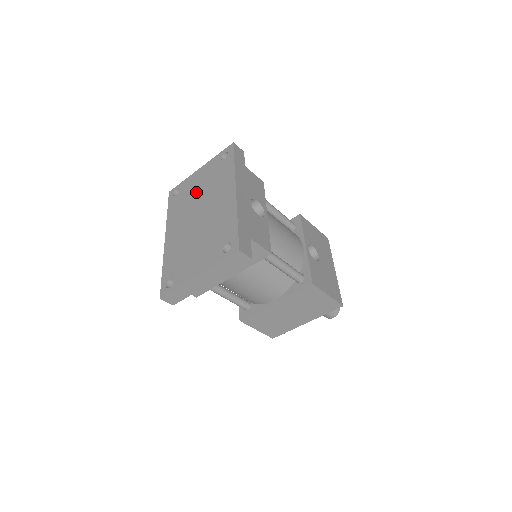
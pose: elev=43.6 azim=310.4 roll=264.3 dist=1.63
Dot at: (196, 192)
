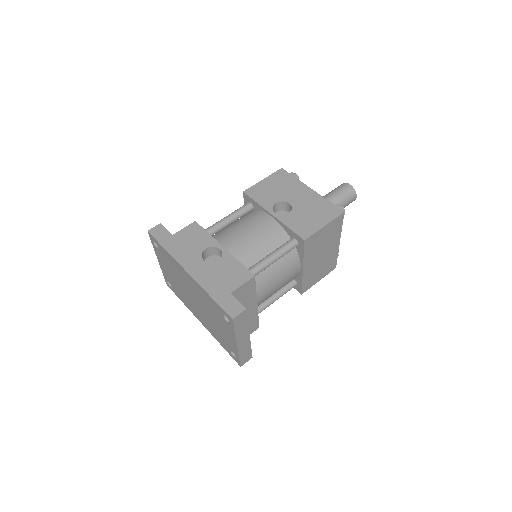
Dot at: (175, 281)
